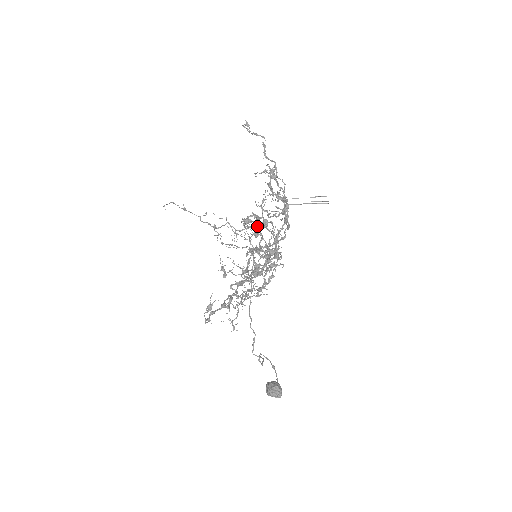
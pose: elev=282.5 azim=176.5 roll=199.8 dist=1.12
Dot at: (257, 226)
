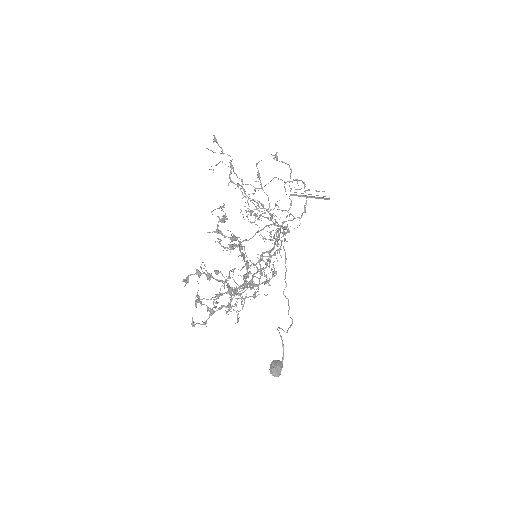
Dot at: occluded
